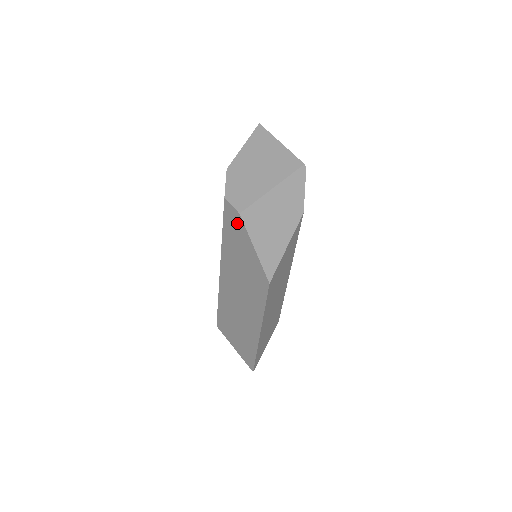
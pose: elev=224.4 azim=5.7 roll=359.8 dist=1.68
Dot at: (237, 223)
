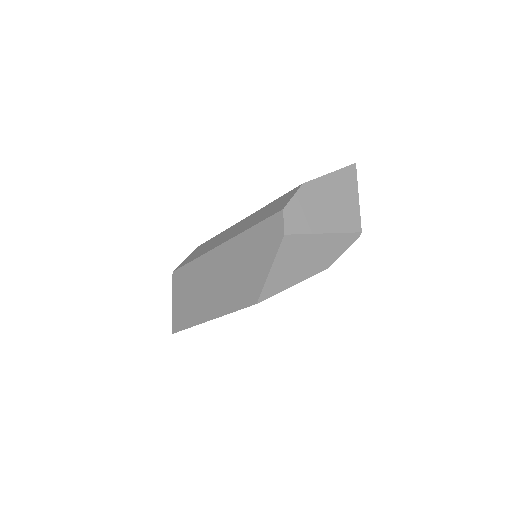
Dot at: (274, 237)
